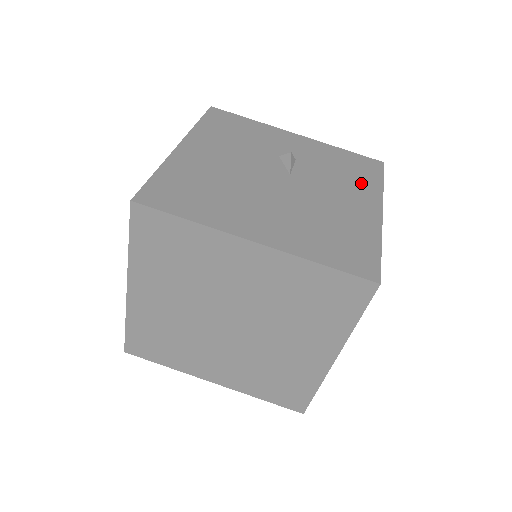
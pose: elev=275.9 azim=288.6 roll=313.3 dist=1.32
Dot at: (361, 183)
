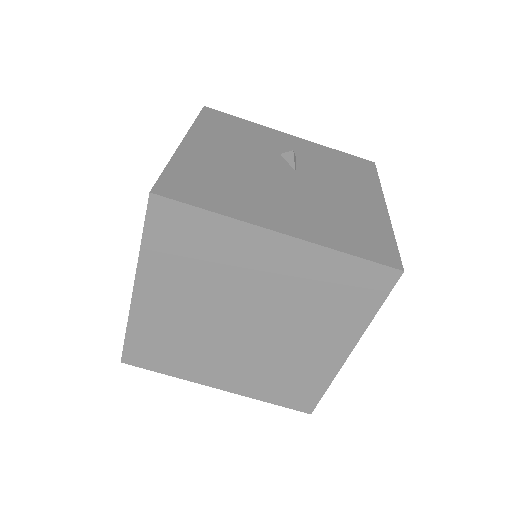
Dot at: (360, 180)
